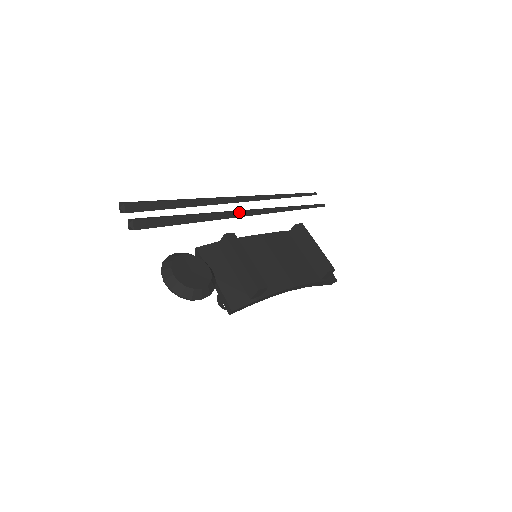
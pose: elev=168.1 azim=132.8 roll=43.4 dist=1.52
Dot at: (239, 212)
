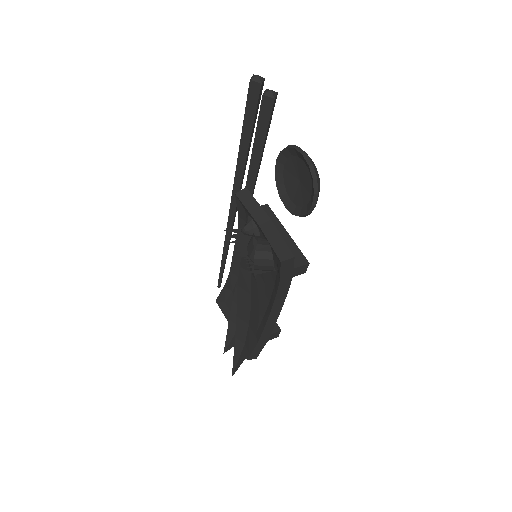
Dot at: occluded
